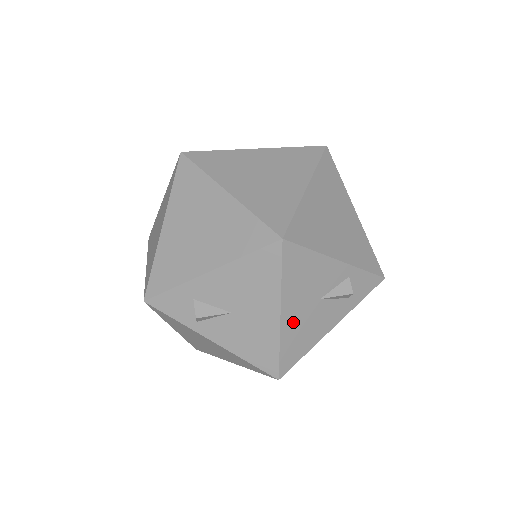
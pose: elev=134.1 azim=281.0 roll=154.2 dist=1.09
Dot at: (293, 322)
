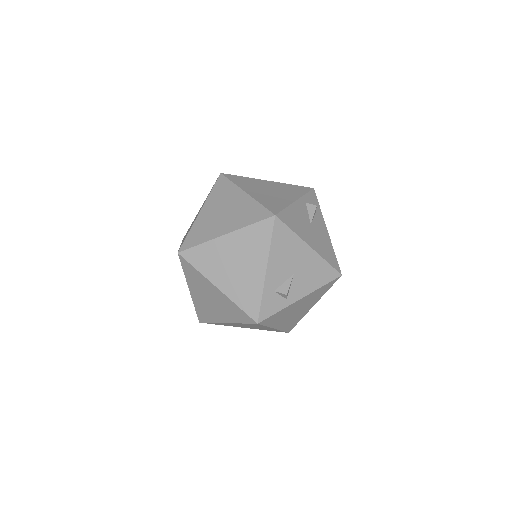
Dot at: (316, 245)
